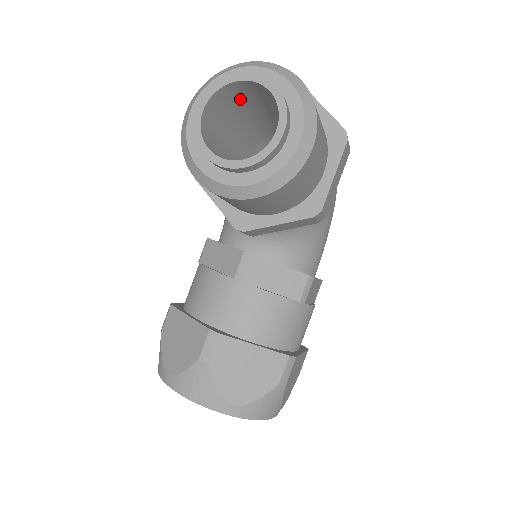
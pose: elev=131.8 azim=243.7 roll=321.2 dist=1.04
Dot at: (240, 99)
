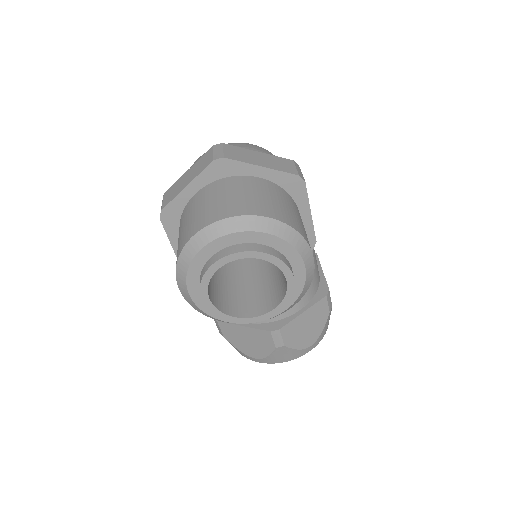
Dot at: occluded
